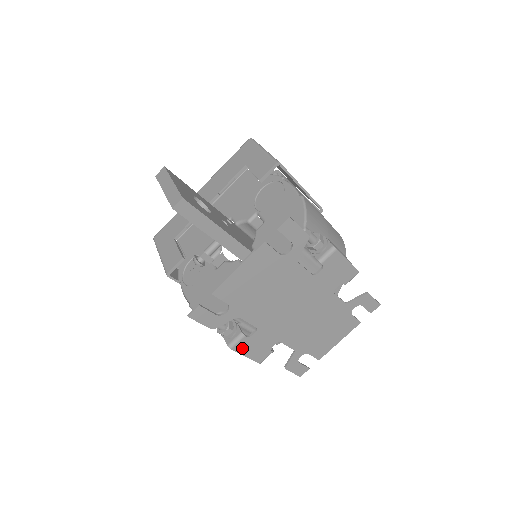
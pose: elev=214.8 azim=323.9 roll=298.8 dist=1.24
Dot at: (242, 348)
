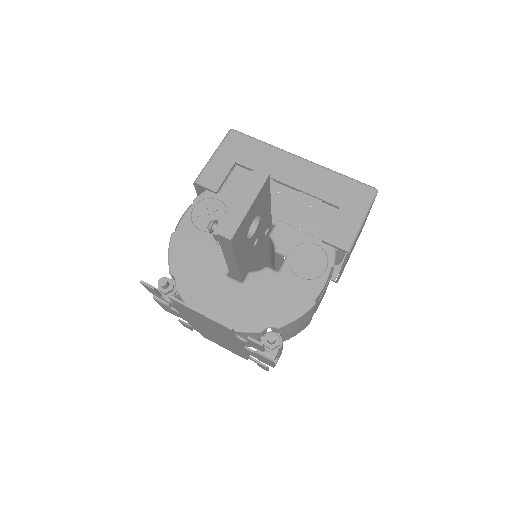
Dot at: (161, 304)
